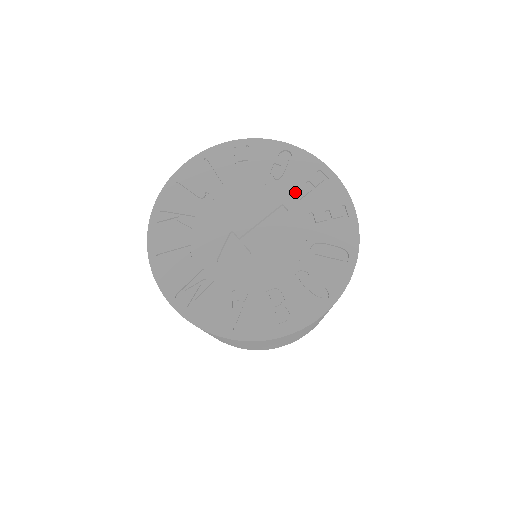
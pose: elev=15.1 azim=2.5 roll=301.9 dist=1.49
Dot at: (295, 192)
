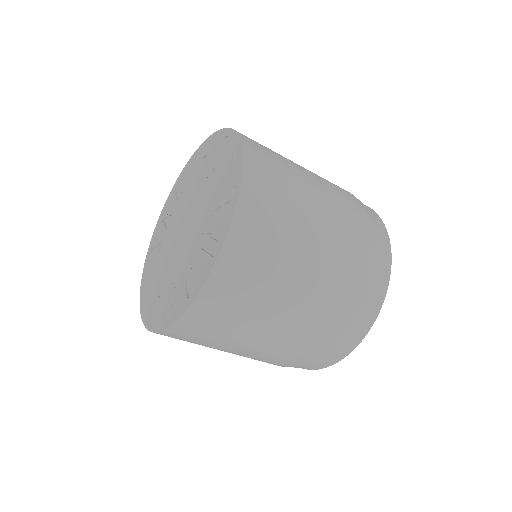
Dot at: (215, 180)
